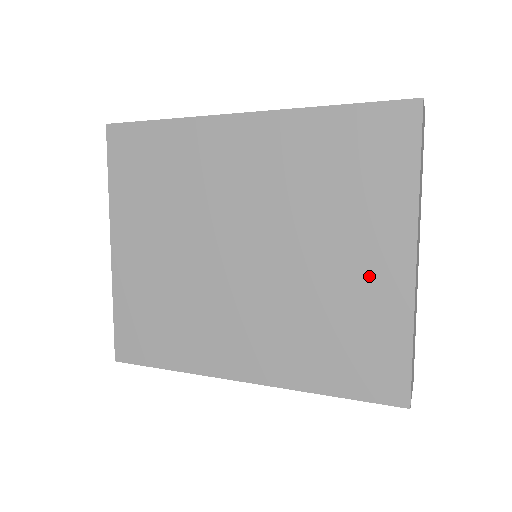
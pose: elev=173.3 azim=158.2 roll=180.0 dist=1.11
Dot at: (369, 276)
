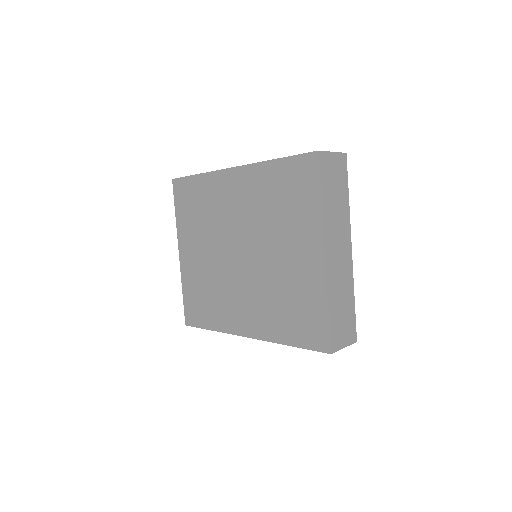
Dot at: (302, 266)
